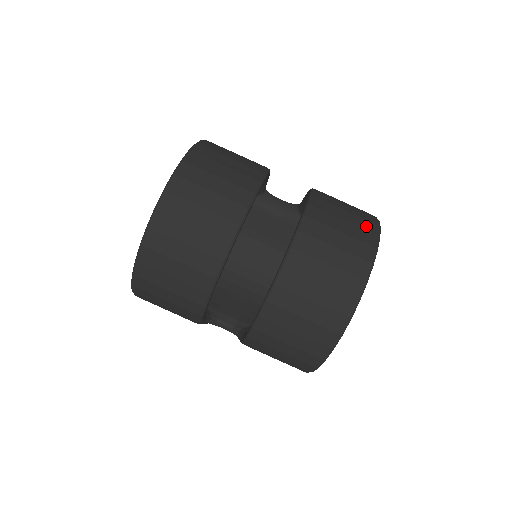
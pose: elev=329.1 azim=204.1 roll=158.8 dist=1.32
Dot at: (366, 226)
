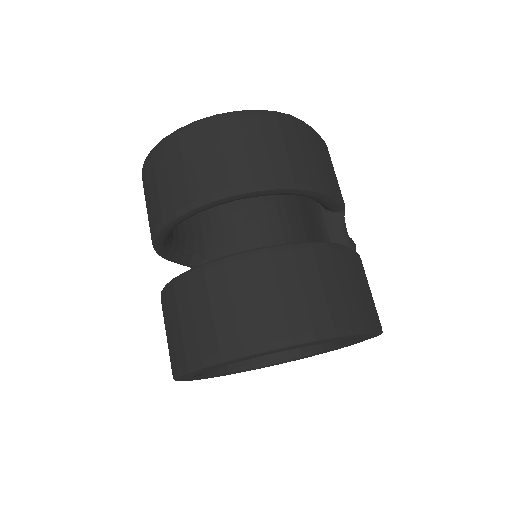
Dot at: (295, 322)
